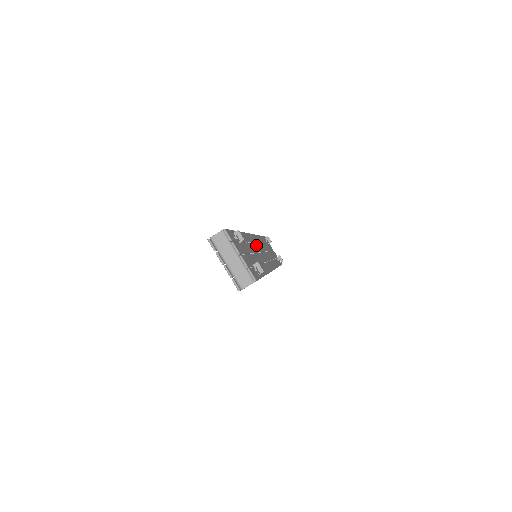
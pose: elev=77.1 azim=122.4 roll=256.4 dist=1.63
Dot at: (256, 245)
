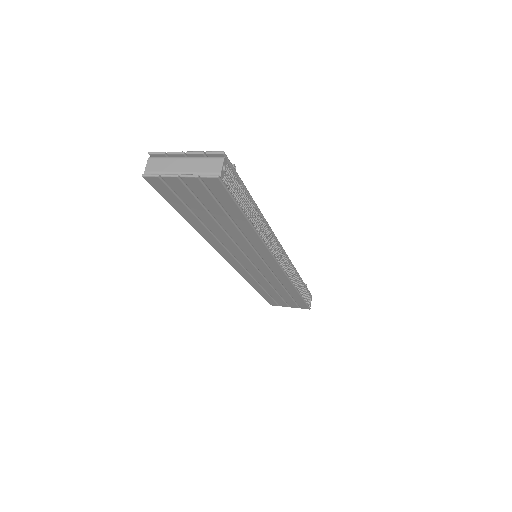
Dot at: occluded
